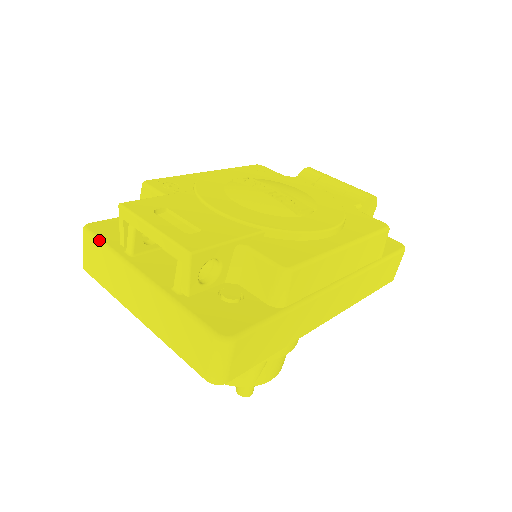
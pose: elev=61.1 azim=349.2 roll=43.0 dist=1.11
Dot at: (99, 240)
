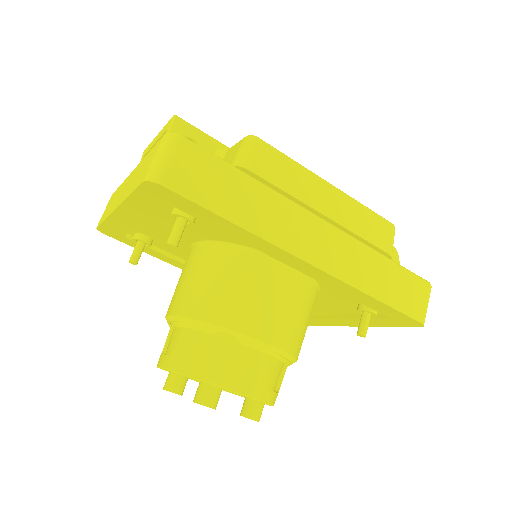
Dot at: occluded
